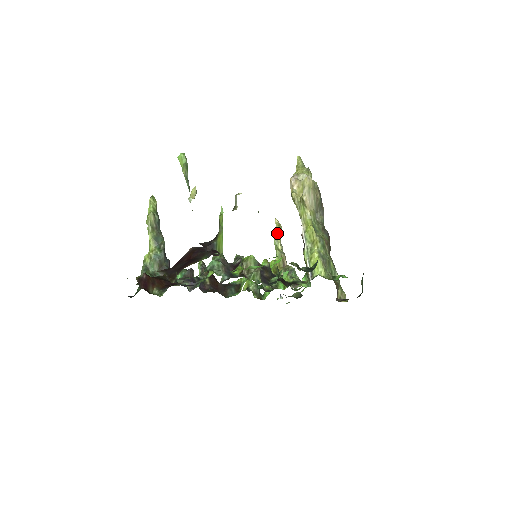
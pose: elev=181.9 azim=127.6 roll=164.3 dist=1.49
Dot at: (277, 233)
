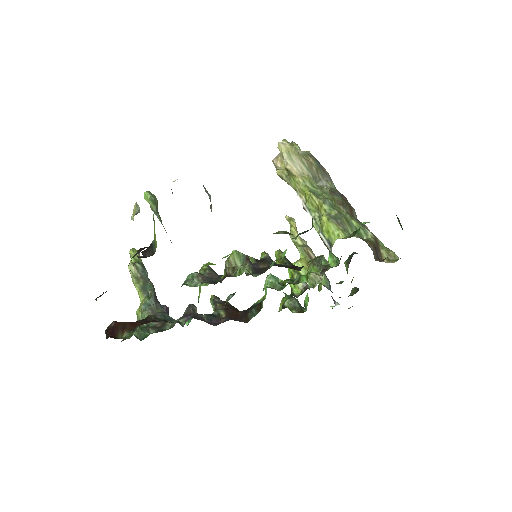
Dot at: (291, 229)
